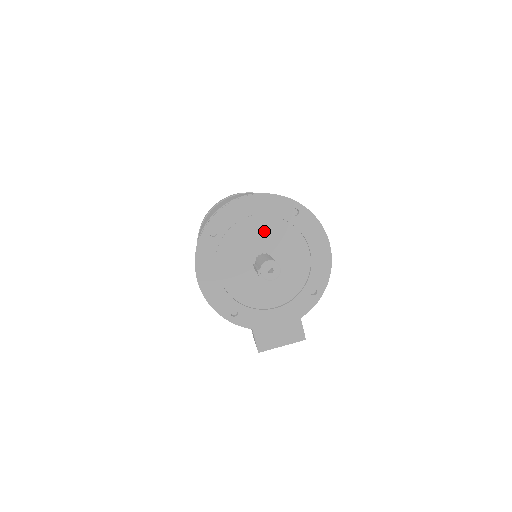
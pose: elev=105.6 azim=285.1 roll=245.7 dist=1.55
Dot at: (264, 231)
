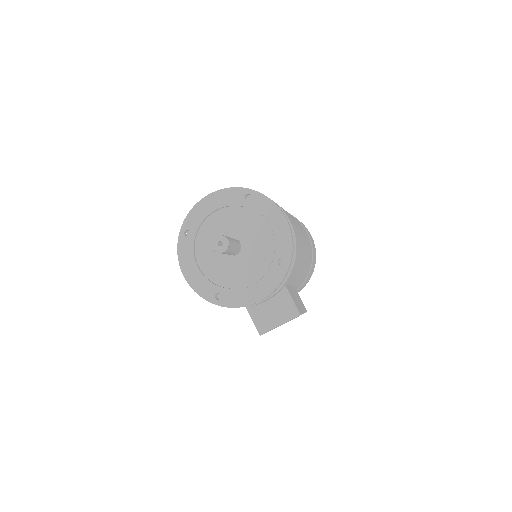
Dot at: (227, 220)
